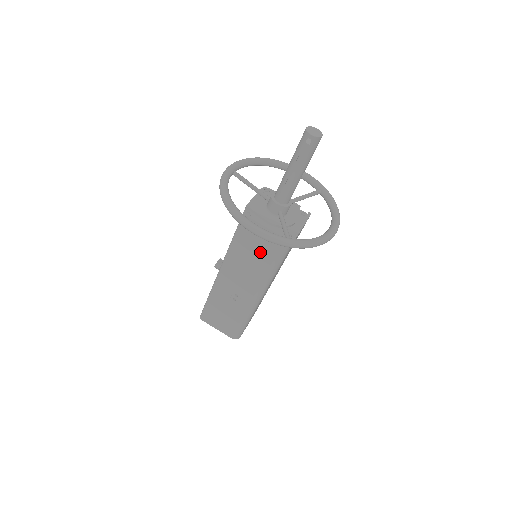
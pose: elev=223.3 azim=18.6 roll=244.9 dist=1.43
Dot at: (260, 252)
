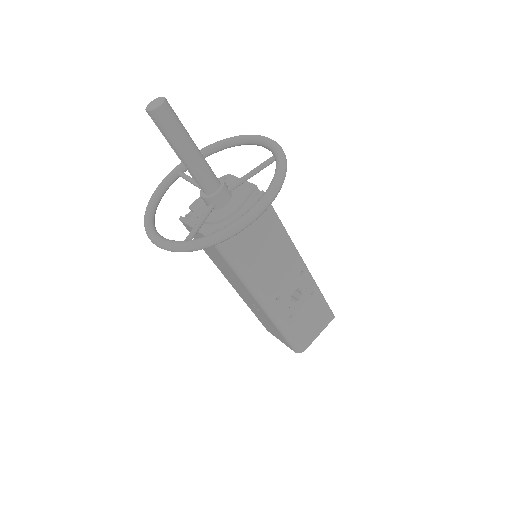
Dot at: (217, 256)
